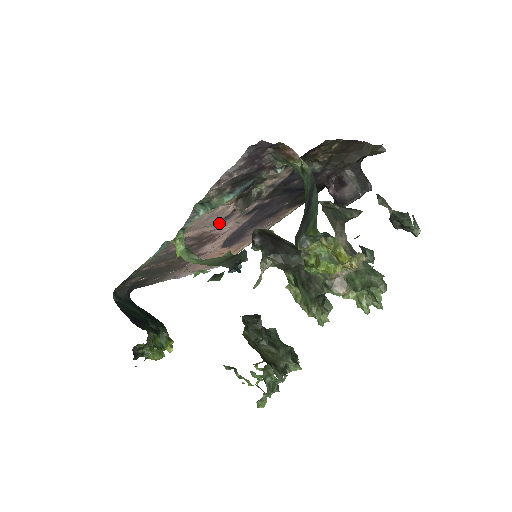
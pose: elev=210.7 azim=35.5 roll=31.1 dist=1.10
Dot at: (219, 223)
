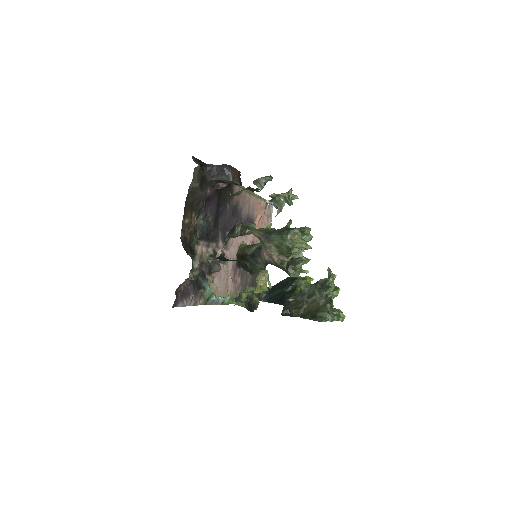
Dot at: (228, 263)
